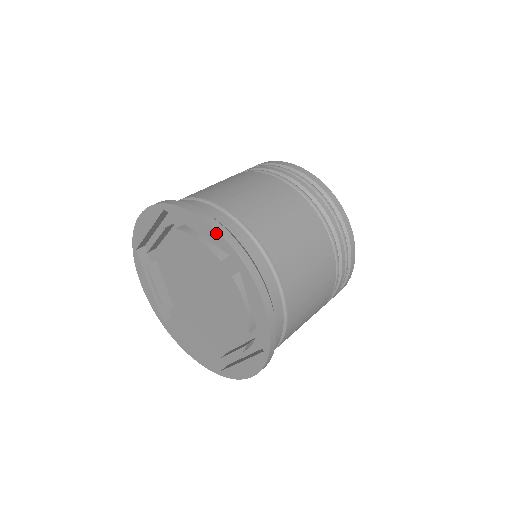
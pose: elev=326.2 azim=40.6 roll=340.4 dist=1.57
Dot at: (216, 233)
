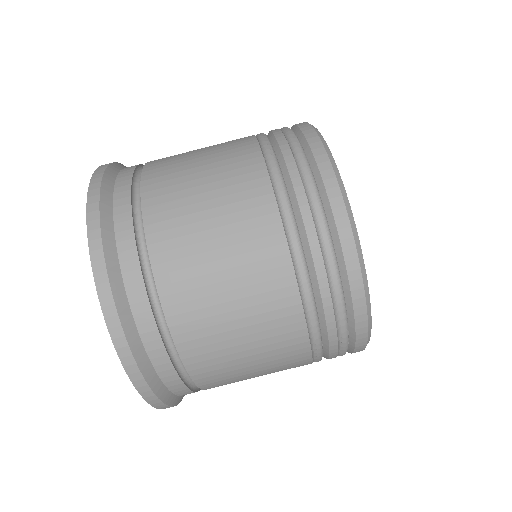
Dot at: (140, 391)
